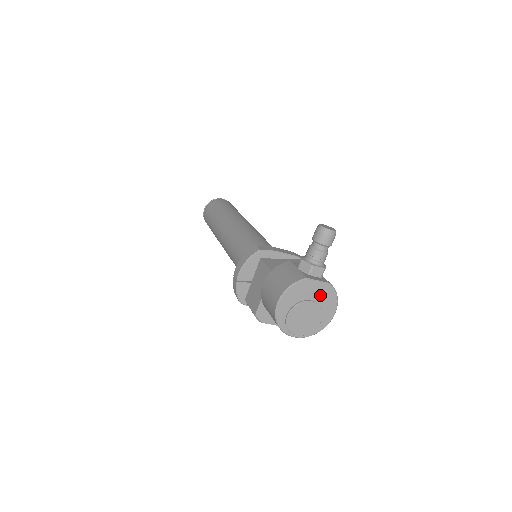
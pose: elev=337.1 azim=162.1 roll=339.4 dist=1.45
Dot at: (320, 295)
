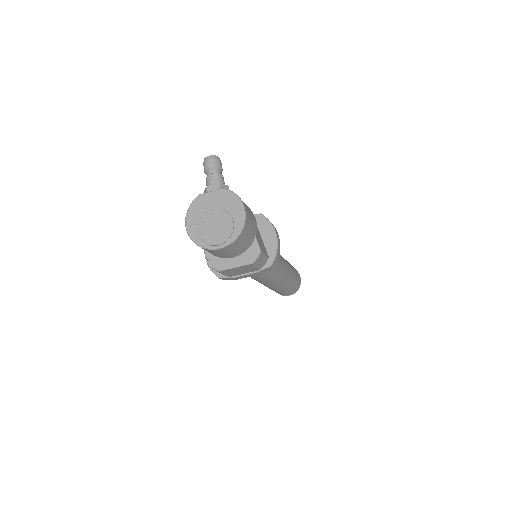
Dot at: (219, 202)
